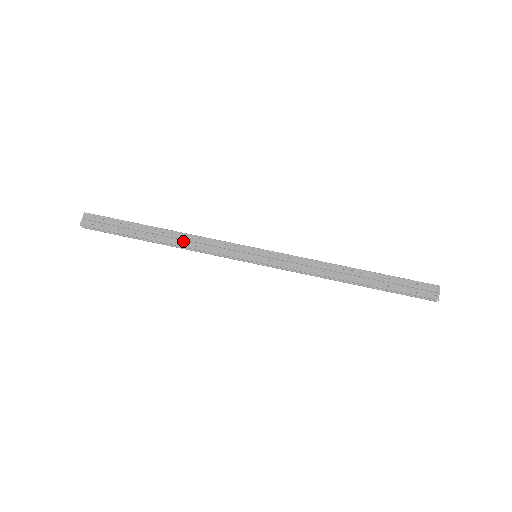
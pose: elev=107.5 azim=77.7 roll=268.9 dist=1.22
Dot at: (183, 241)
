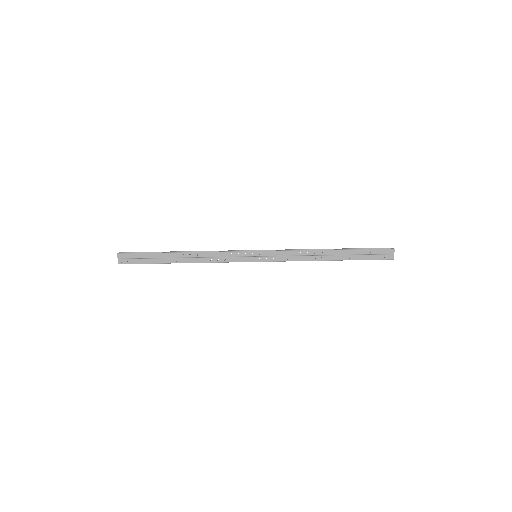
Dot at: (199, 259)
